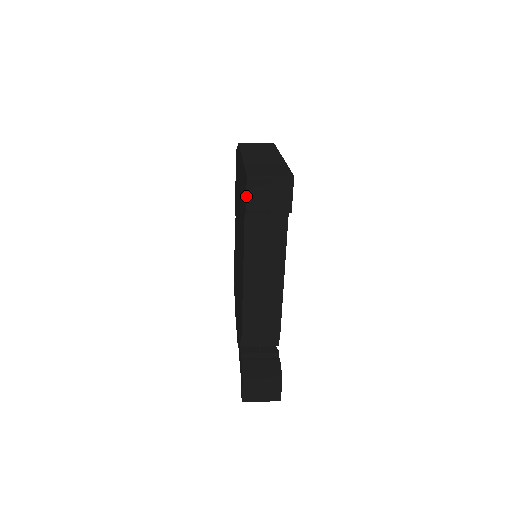
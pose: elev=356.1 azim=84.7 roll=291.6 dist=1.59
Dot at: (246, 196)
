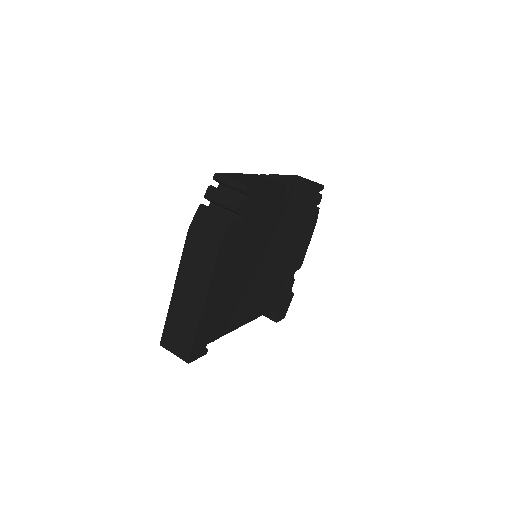
Dot at: occluded
